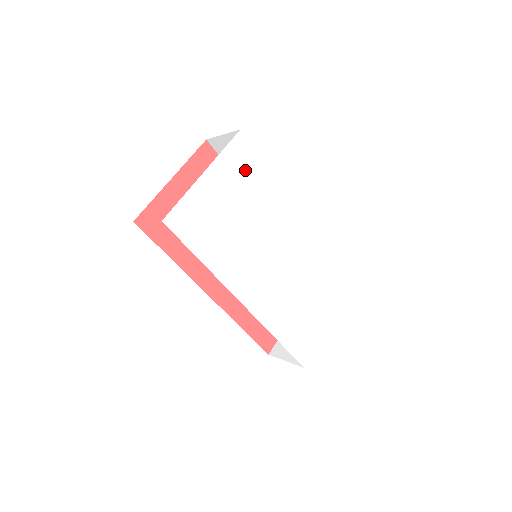
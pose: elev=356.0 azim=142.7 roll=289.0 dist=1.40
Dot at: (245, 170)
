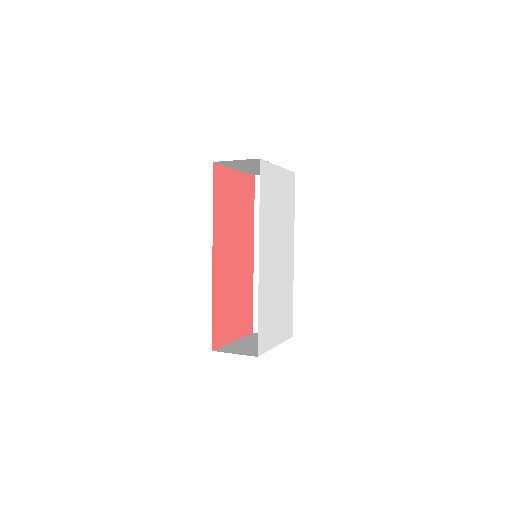
Dot at: (289, 193)
